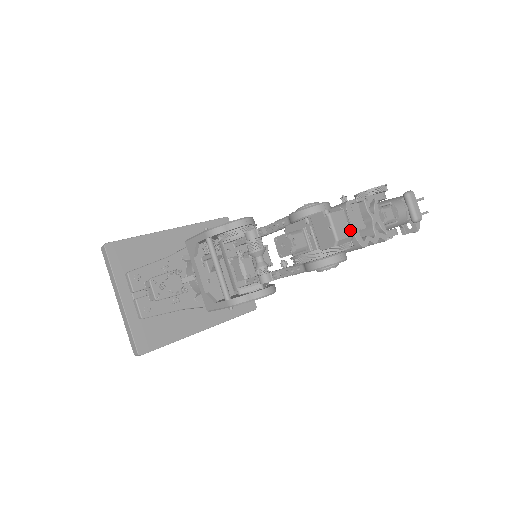
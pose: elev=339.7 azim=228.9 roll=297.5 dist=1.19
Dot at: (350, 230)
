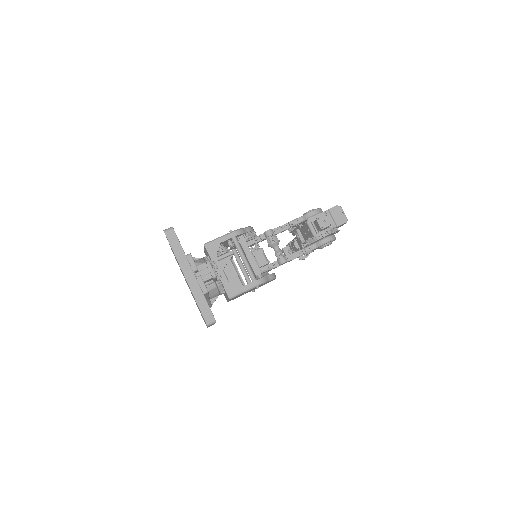
Dot at: occluded
